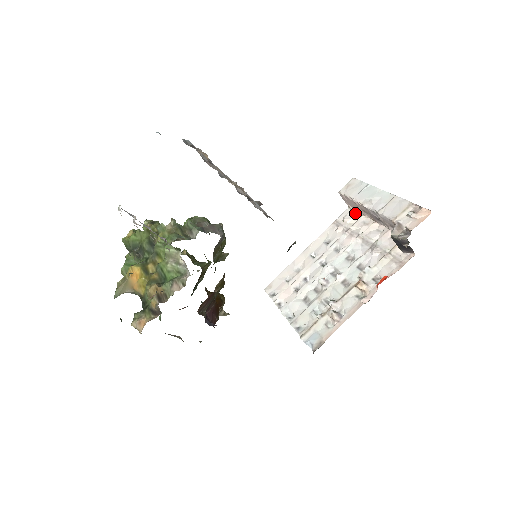
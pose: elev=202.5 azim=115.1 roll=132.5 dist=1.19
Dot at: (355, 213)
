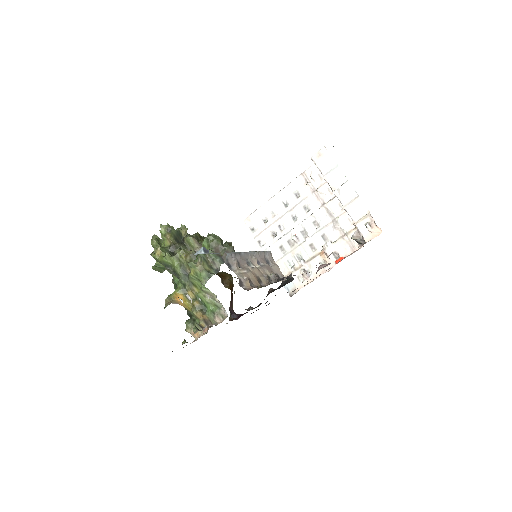
Dot at: occluded
